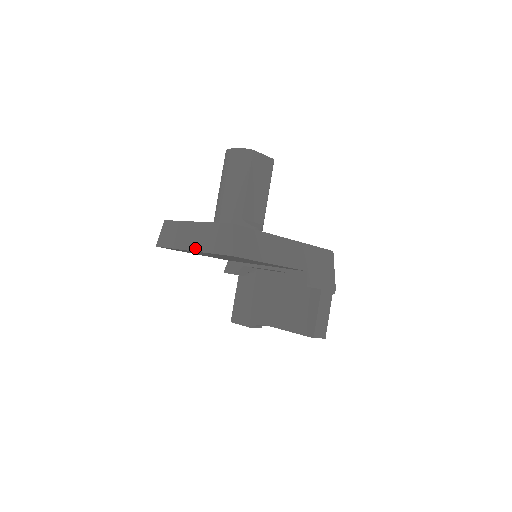
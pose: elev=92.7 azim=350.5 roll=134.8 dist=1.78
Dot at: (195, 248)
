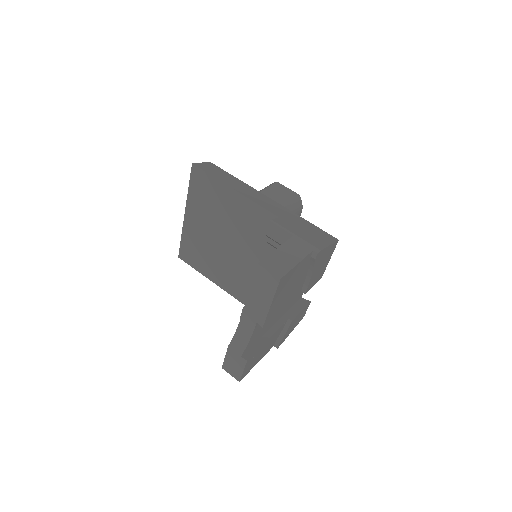
Dot at: (187, 208)
